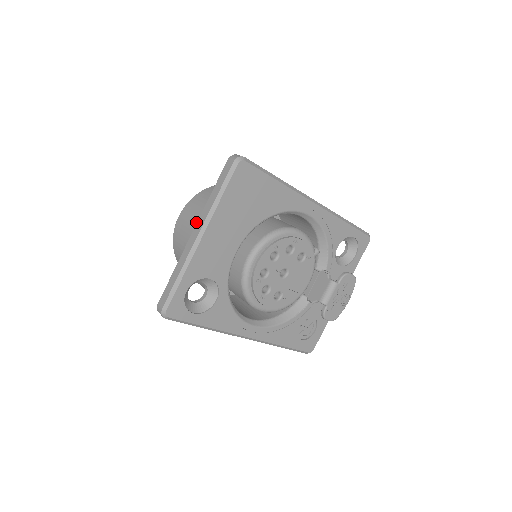
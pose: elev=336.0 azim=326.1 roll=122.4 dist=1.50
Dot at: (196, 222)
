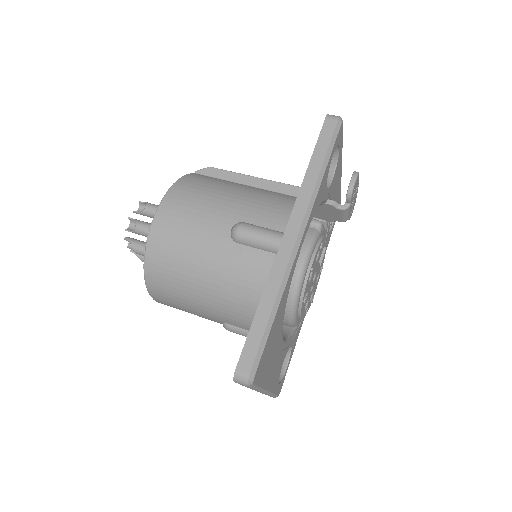
Dot at: (192, 313)
